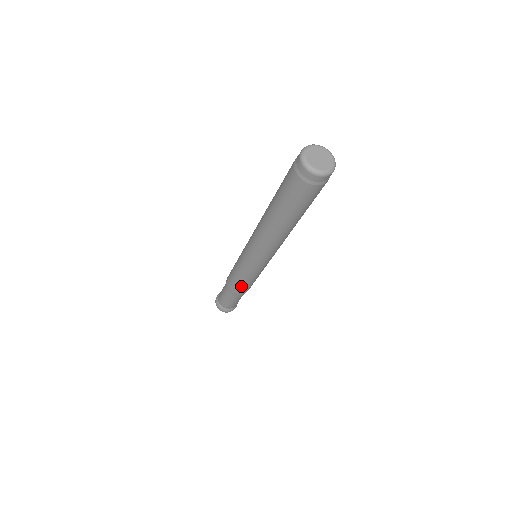
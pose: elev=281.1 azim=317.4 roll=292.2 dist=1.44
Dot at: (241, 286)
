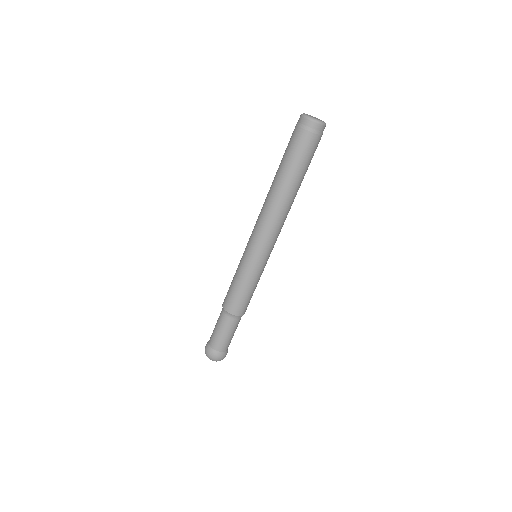
Dot at: (234, 294)
